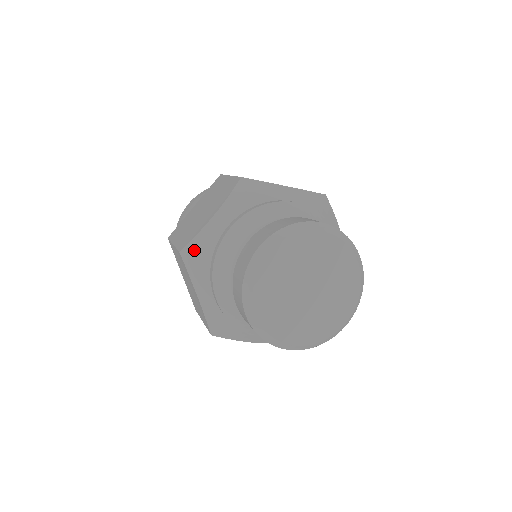
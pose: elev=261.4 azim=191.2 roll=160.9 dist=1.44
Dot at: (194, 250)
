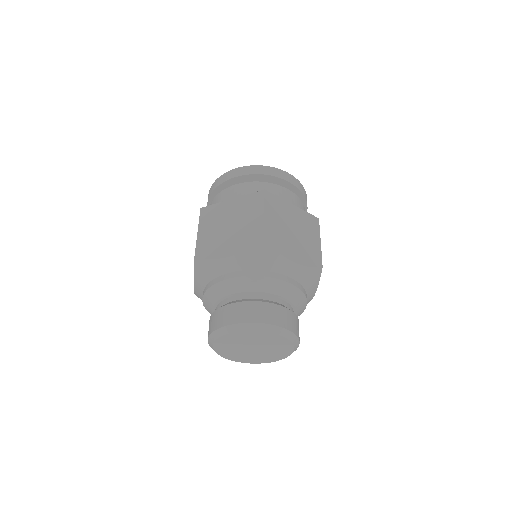
Dot at: occluded
